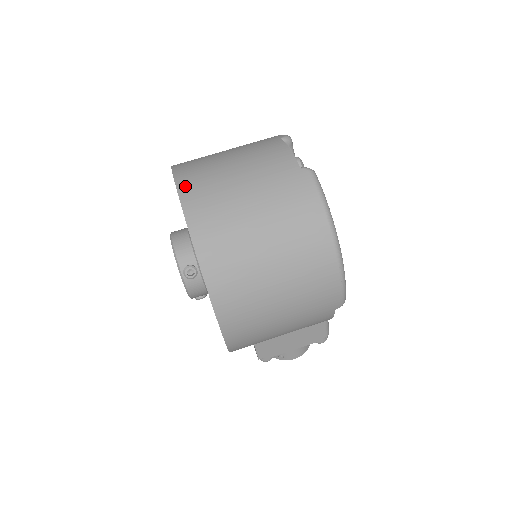
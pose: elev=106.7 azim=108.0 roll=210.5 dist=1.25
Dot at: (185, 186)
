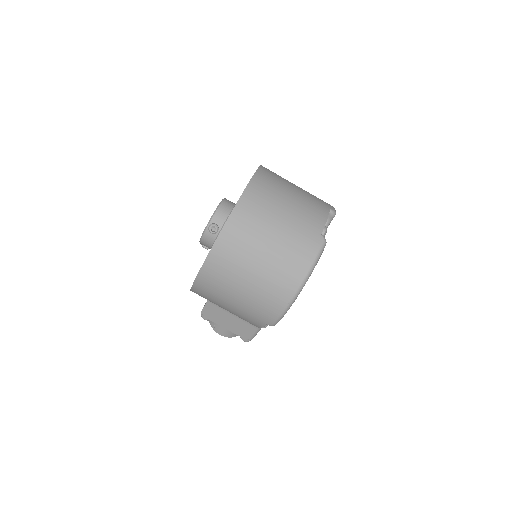
Dot at: (255, 184)
